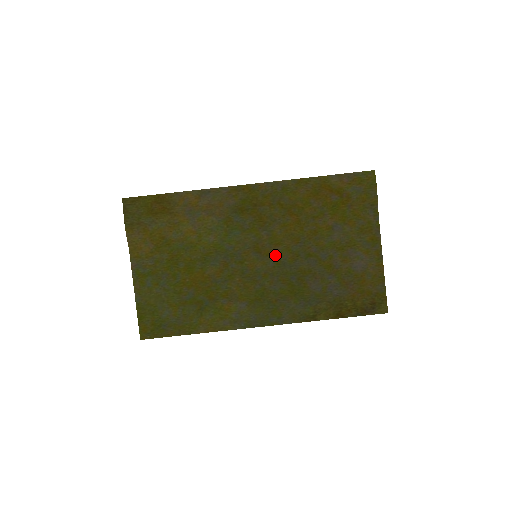
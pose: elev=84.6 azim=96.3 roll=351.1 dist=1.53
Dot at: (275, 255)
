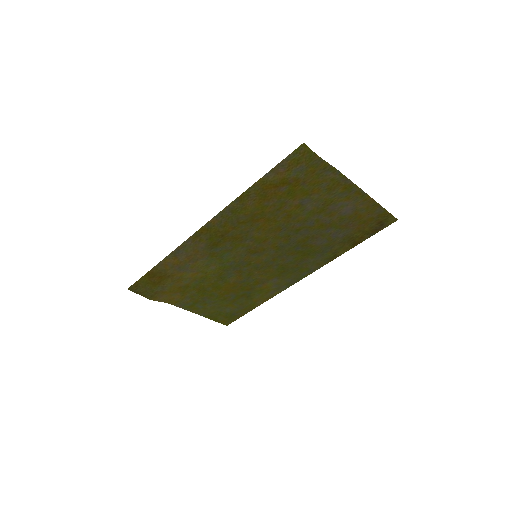
Dot at: (270, 246)
